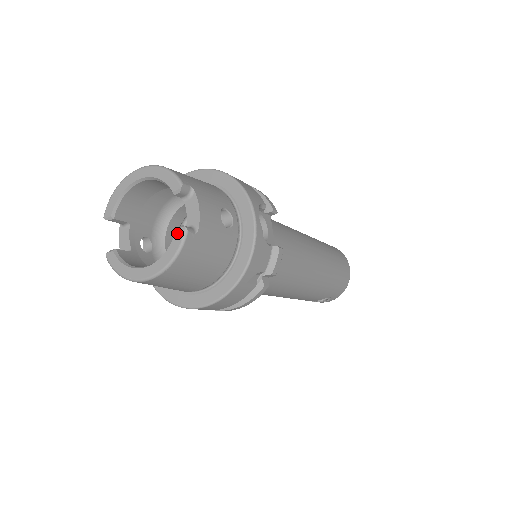
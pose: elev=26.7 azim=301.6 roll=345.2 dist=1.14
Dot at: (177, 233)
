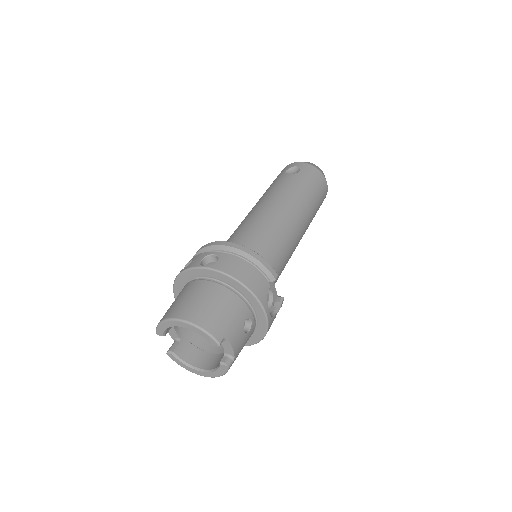
Dot at: (222, 367)
